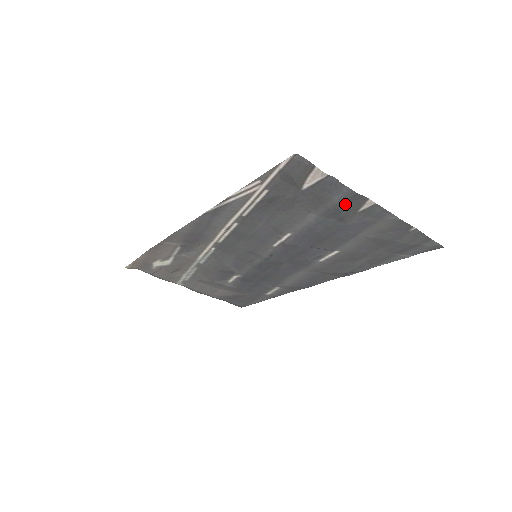
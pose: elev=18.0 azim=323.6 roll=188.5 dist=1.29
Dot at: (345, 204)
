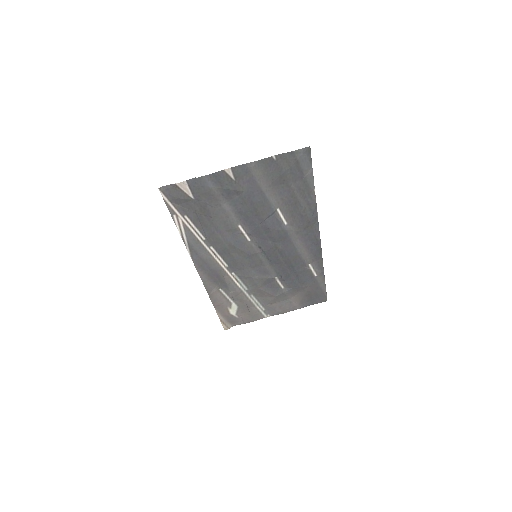
Dot at: (221, 184)
